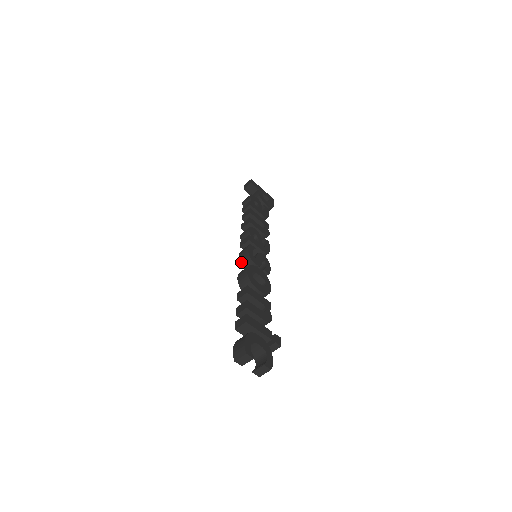
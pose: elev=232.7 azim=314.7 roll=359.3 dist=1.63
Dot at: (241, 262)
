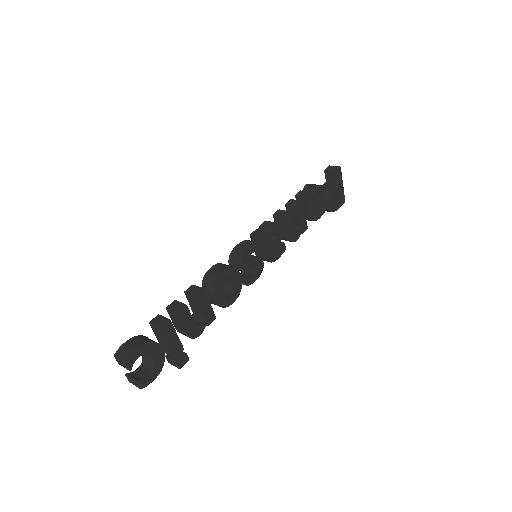
Dot at: (232, 253)
